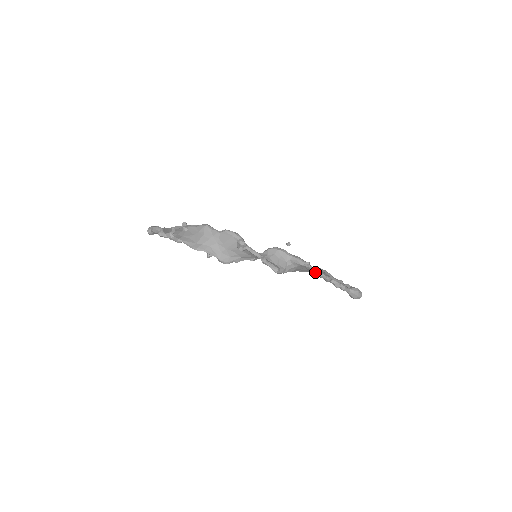
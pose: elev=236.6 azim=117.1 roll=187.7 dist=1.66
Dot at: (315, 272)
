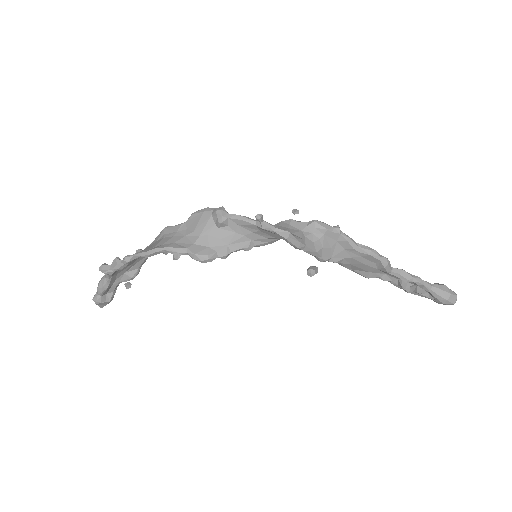
Dot at: (356, 247)
